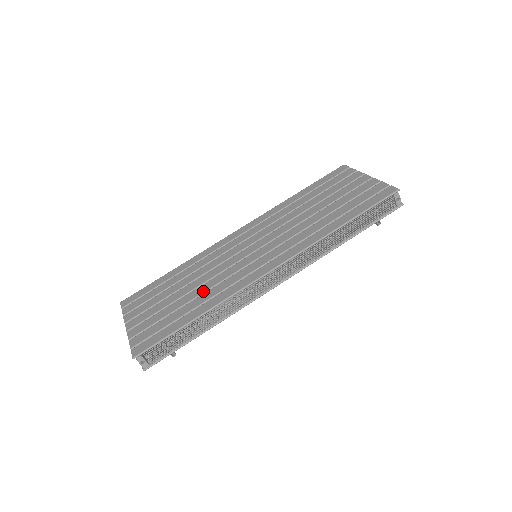
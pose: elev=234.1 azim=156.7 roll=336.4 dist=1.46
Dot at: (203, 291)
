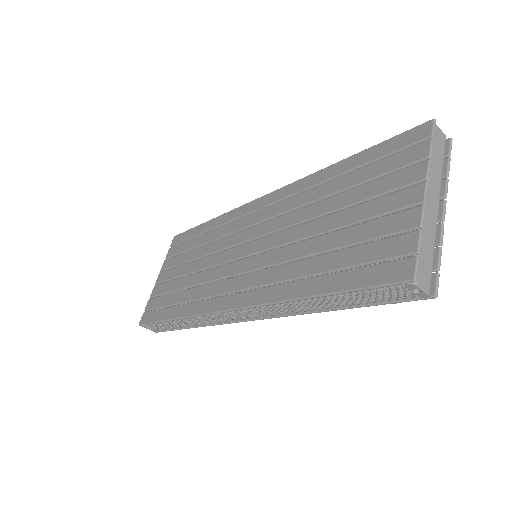
Dot at: (193, 284)
